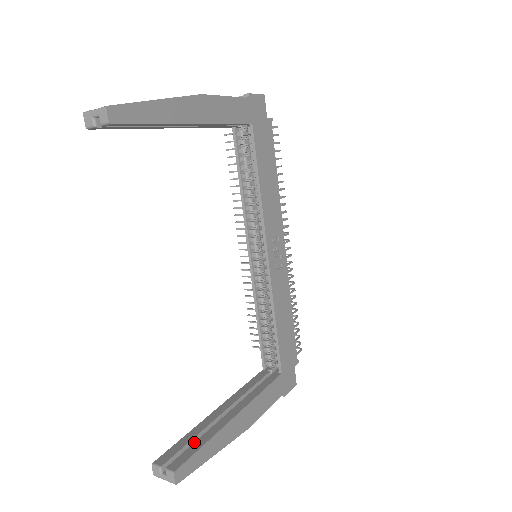
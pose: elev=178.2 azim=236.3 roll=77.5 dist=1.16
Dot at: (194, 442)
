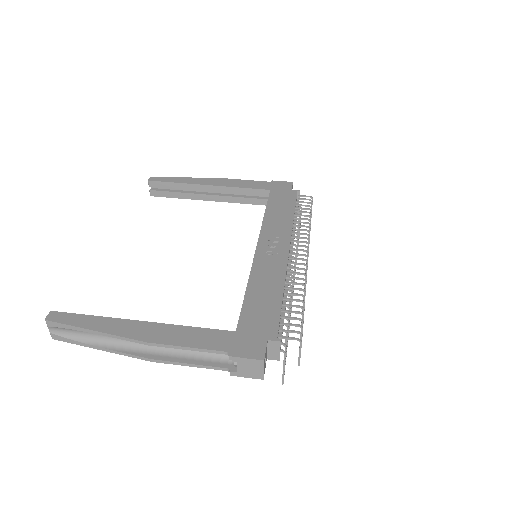
Dot at: occluded
